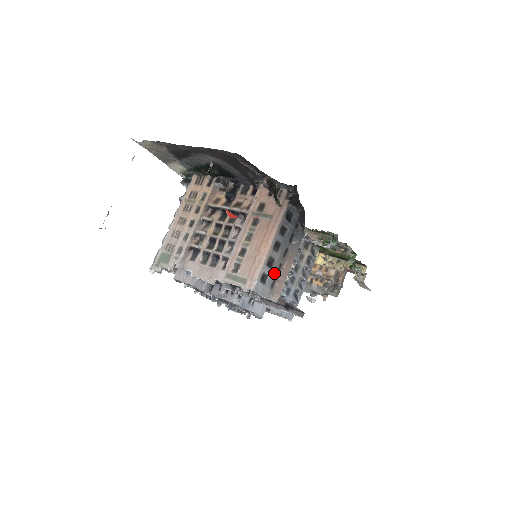
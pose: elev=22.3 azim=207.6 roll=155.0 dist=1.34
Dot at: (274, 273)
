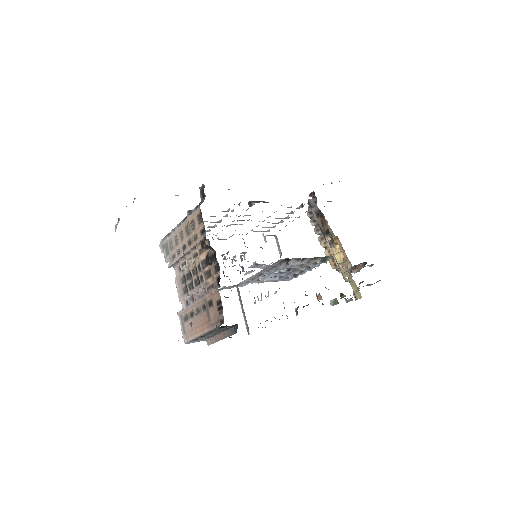
Dot at: (209, 336)
